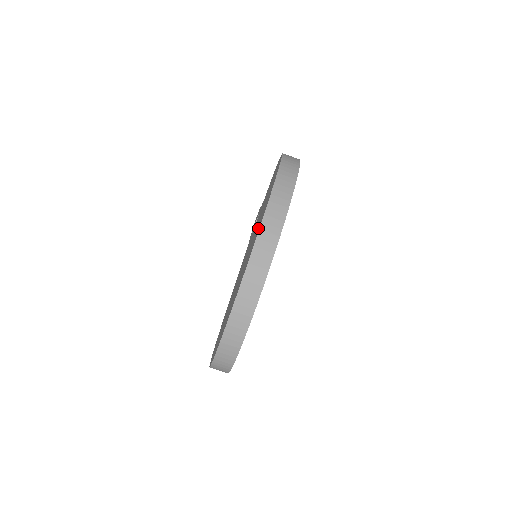
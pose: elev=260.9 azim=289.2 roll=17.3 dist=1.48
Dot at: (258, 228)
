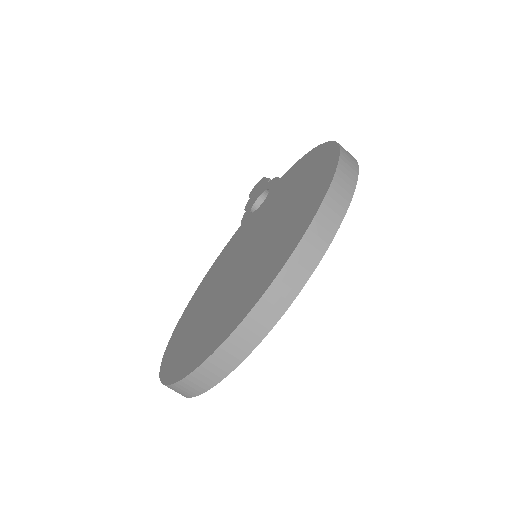
Dot at: (284, 246)
